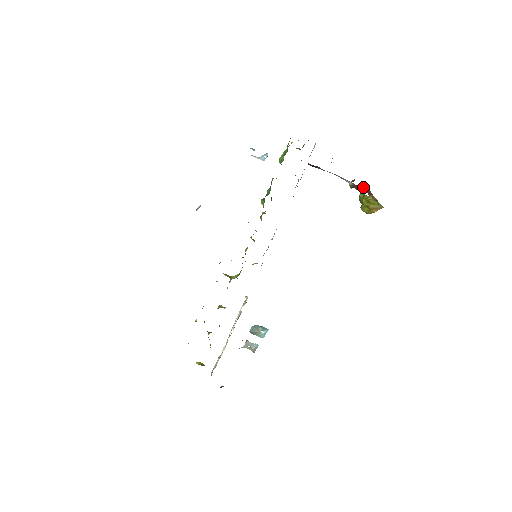
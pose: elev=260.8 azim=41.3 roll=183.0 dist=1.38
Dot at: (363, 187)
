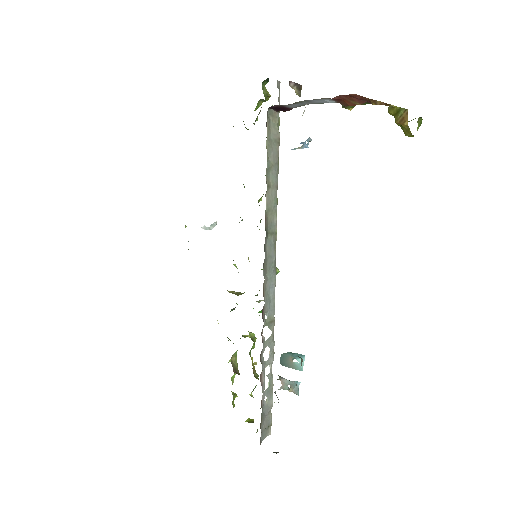
Dot at: (344, 95)
